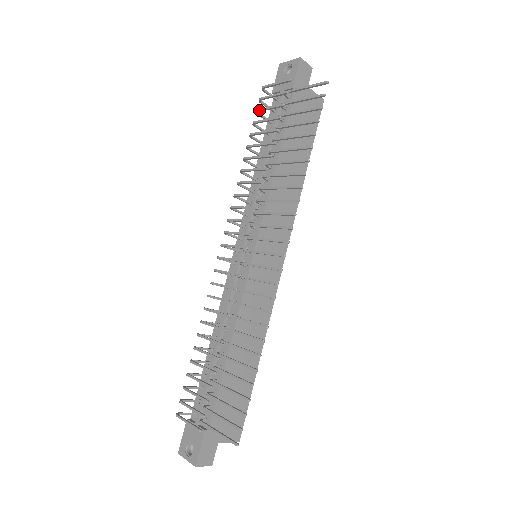
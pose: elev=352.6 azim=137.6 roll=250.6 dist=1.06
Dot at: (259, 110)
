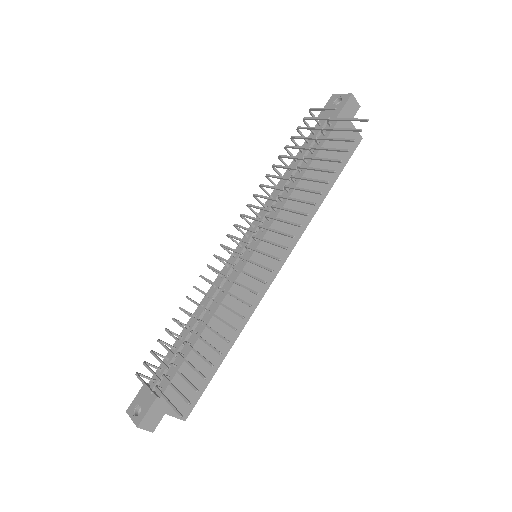
Dot at: (300, 127)
